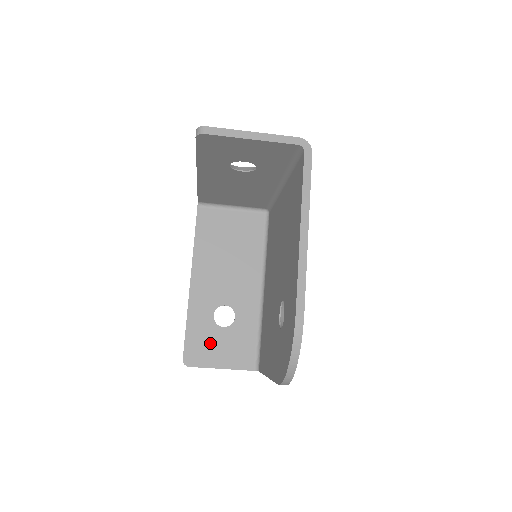
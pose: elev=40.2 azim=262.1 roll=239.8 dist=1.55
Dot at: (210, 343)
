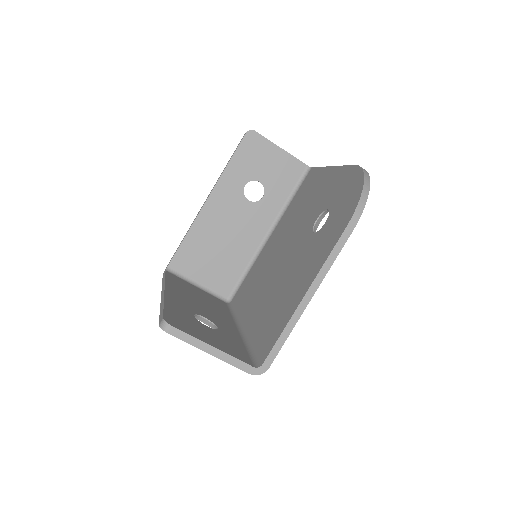
Dot at: (194, 326)
